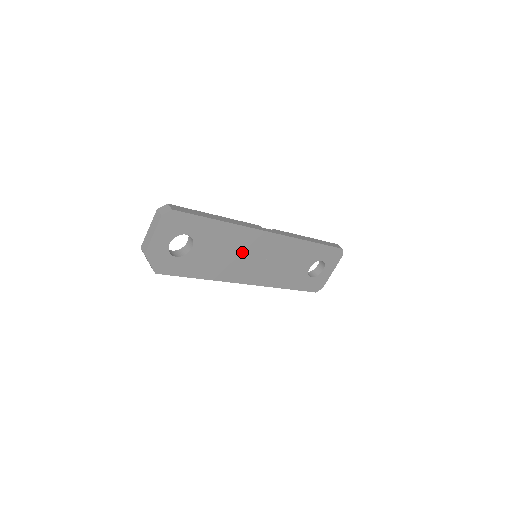
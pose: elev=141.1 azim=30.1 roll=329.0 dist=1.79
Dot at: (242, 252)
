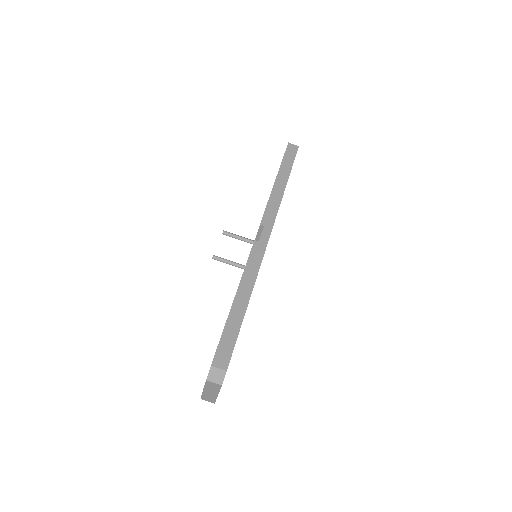
Dot at: occluded
